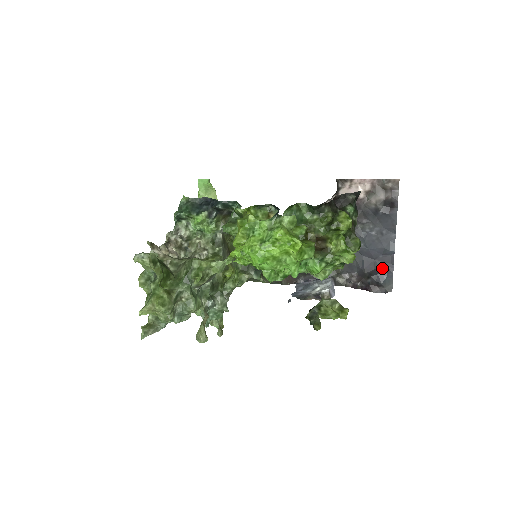
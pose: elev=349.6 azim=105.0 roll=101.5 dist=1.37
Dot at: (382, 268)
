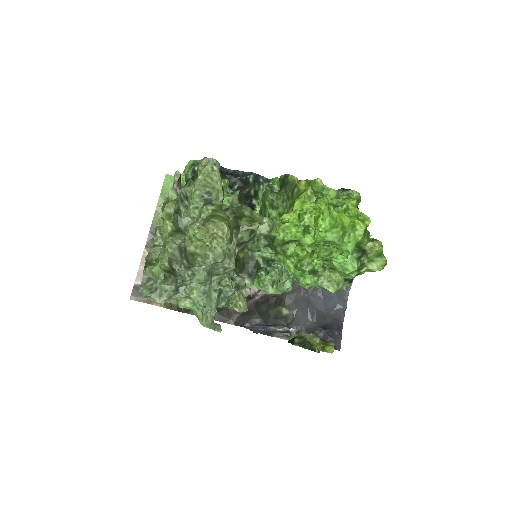
Dot at: (334, 324)
